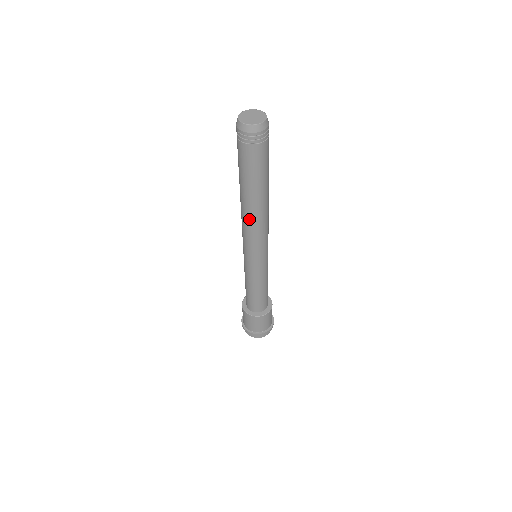
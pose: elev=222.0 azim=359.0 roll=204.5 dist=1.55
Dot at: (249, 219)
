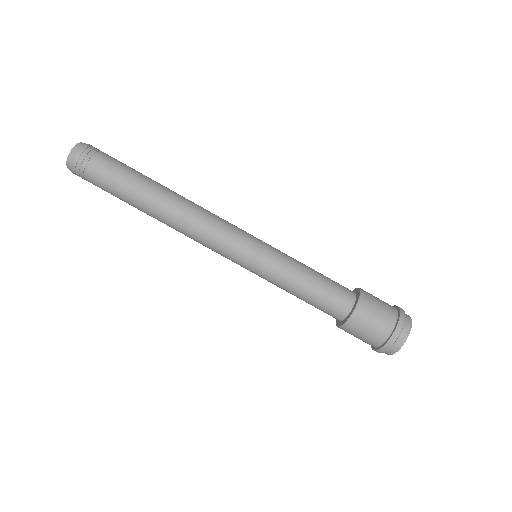
Dot at: (177, 230)
